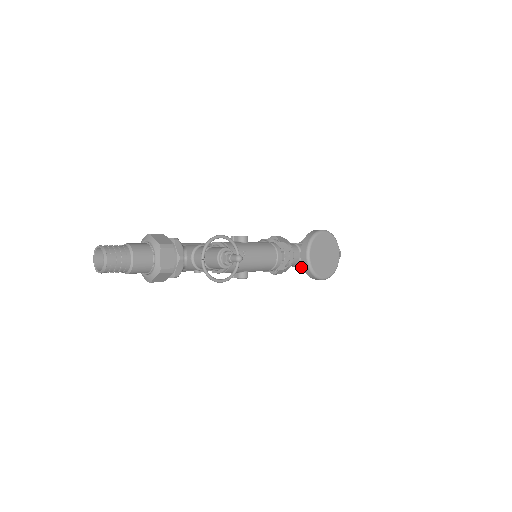
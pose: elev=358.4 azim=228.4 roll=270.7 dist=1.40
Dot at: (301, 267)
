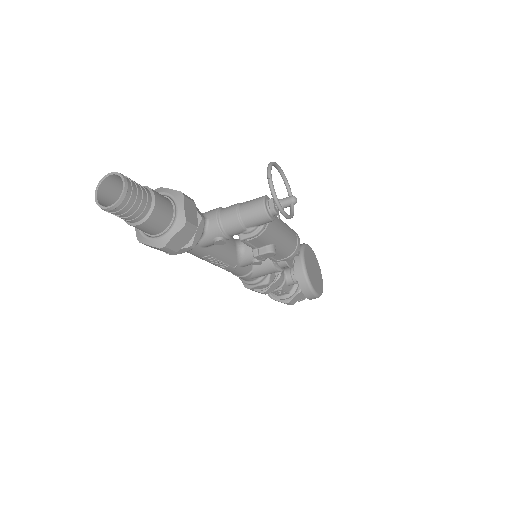
Dot at: (276, 300)
